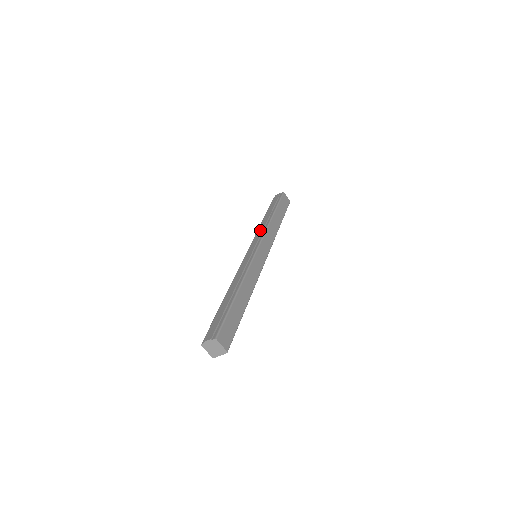
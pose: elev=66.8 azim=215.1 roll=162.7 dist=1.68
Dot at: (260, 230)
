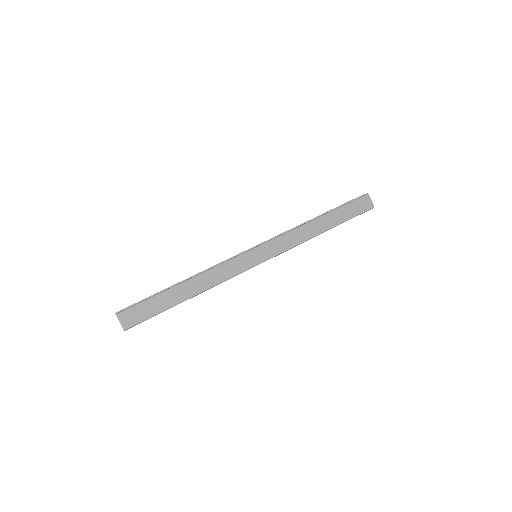
Dot at: (287, 230)
